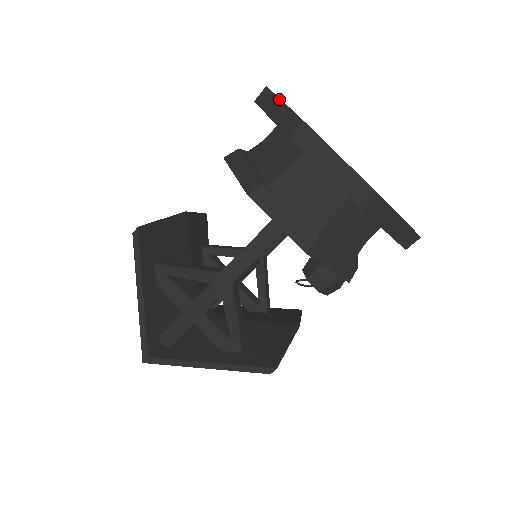
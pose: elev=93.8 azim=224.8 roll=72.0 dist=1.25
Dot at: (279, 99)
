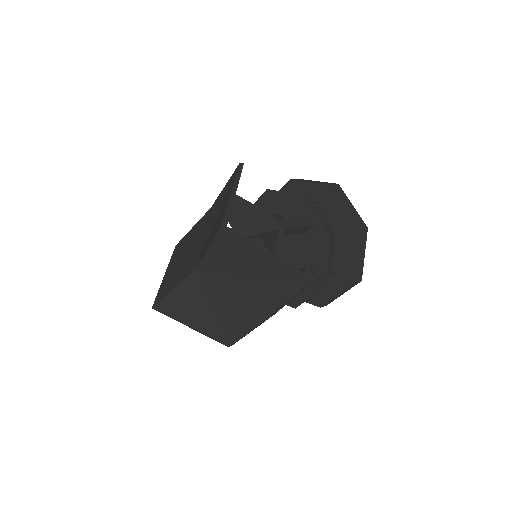
Dot at: occluded
